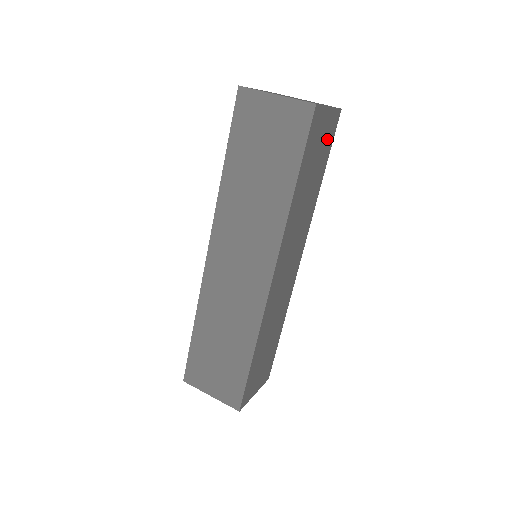
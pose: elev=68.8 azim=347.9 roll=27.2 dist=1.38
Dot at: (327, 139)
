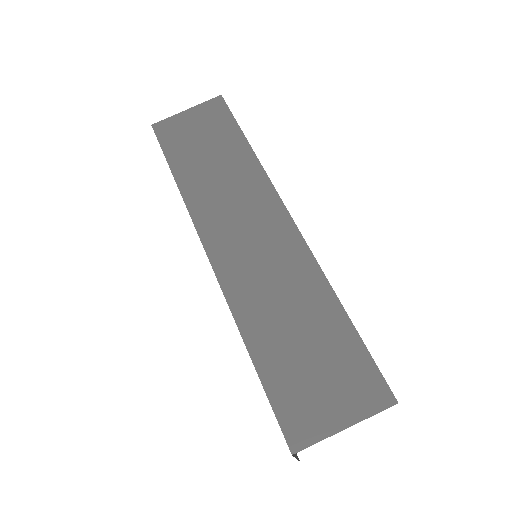
Dot at: occluded
